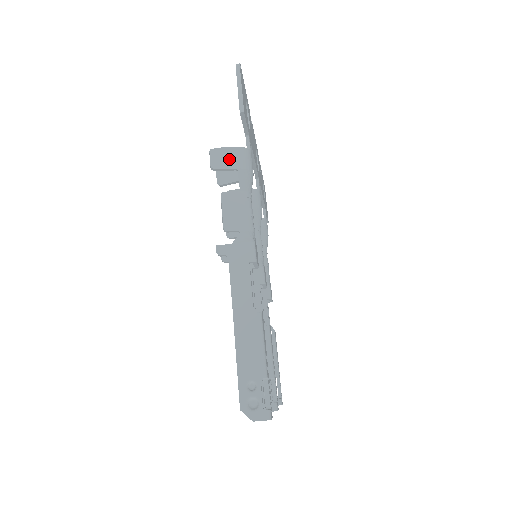
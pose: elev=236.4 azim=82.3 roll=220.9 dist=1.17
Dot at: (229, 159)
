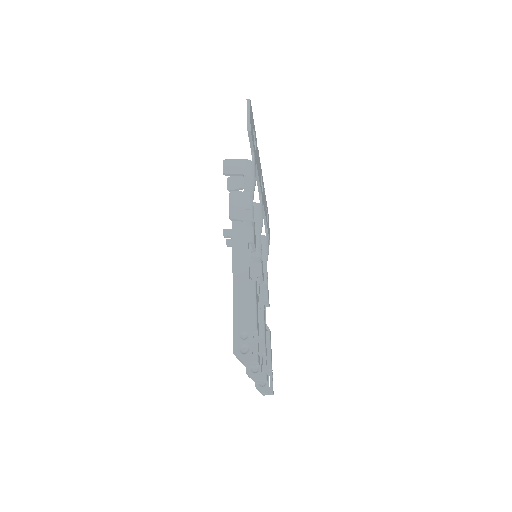
Dot at: (237, 167)
